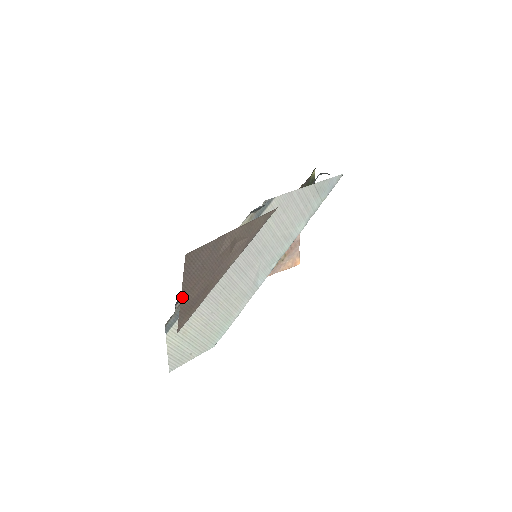
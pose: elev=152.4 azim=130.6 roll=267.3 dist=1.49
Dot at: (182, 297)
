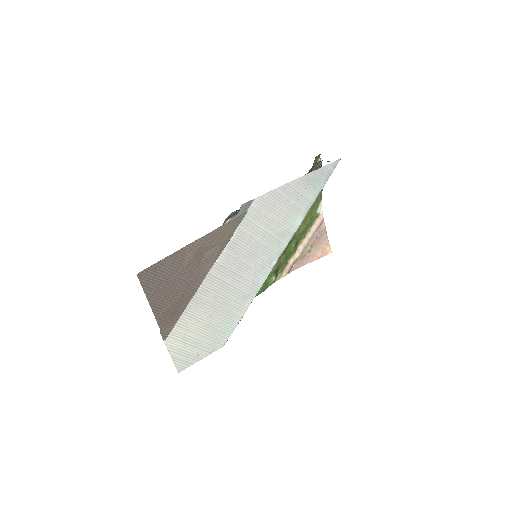
Dot at: (154, 309)
